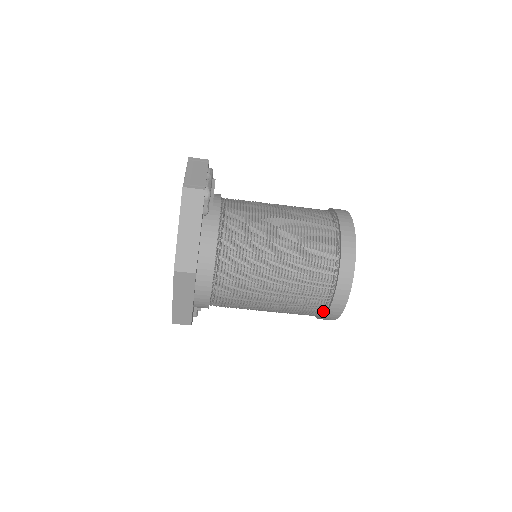
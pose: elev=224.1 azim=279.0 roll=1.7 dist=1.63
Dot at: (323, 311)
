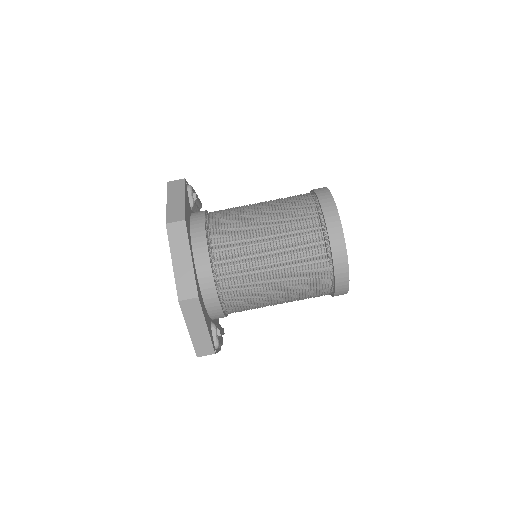
Dot at: (327, 249)
